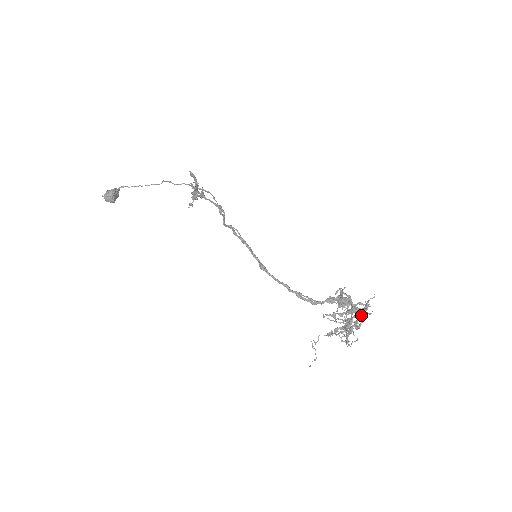
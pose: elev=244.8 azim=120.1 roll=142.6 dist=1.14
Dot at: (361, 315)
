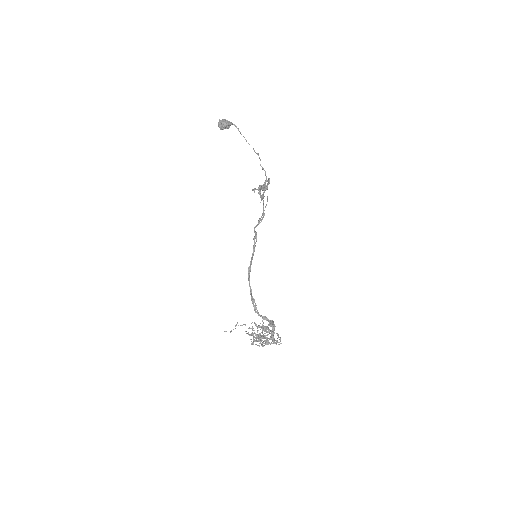
Dot at: (268, 343)
